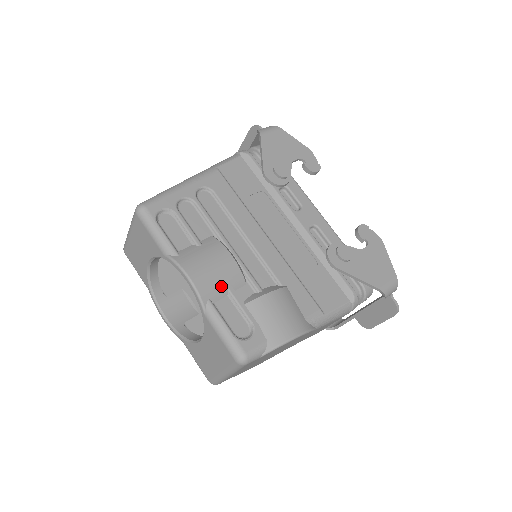
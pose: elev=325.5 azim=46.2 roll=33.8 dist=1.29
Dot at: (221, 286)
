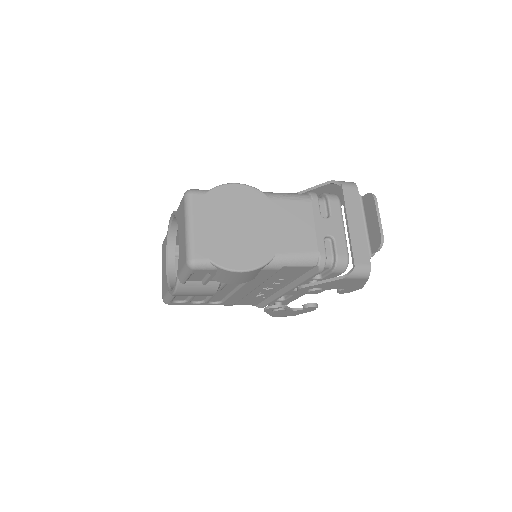
Dot at: occluded
